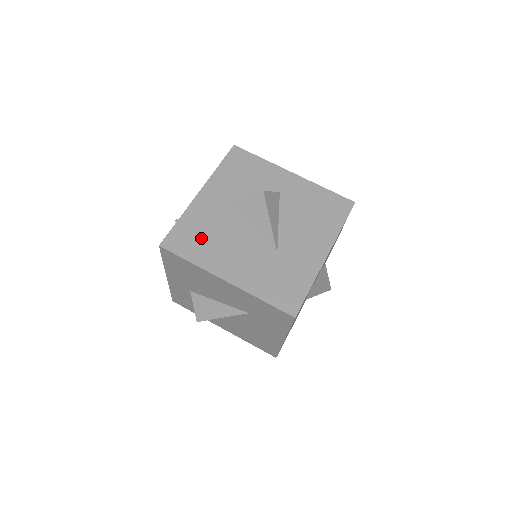
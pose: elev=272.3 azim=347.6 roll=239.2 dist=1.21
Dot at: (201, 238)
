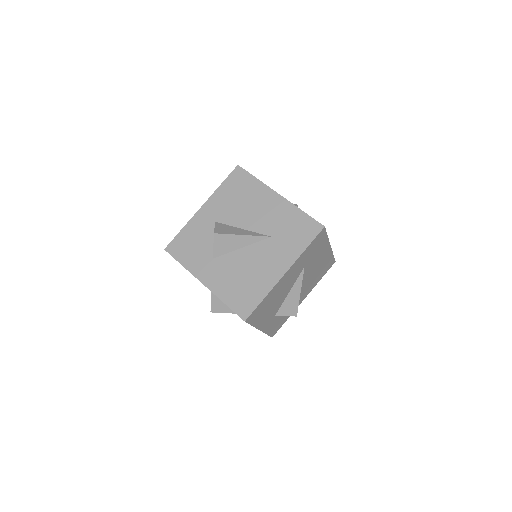
Dot at: occluded
